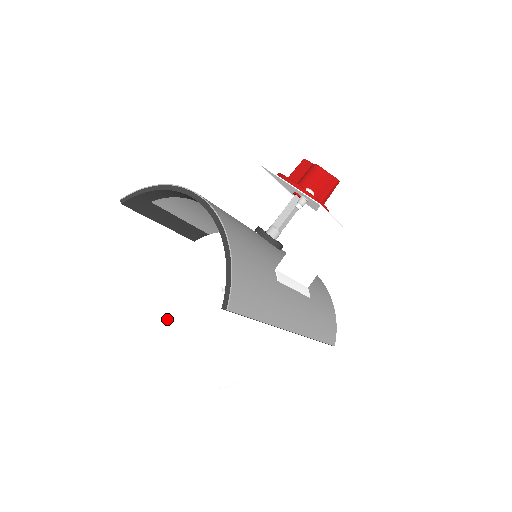
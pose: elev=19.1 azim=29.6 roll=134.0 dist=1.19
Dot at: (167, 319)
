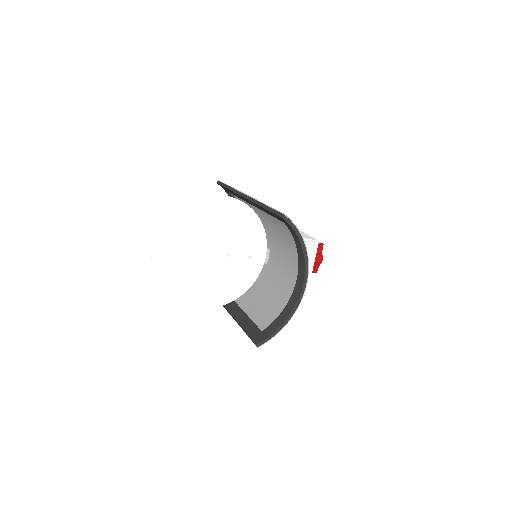
Dot at: (183, 225)
